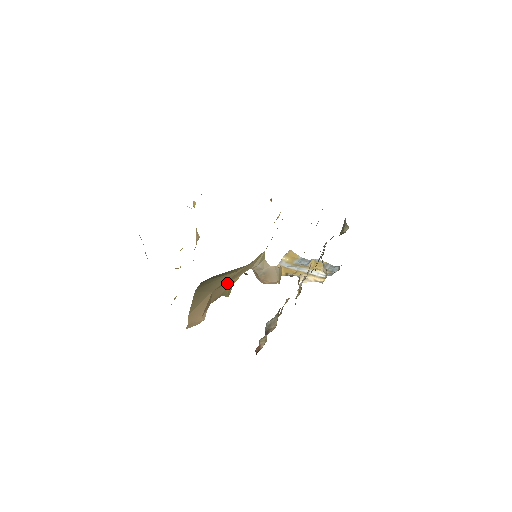
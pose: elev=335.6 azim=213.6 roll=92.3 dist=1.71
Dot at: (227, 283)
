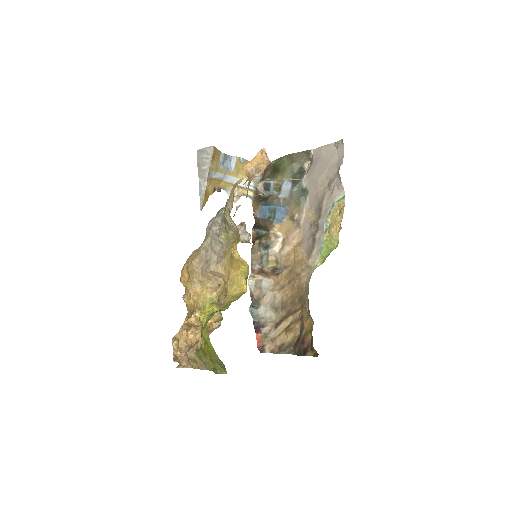
Dot at: occluded
